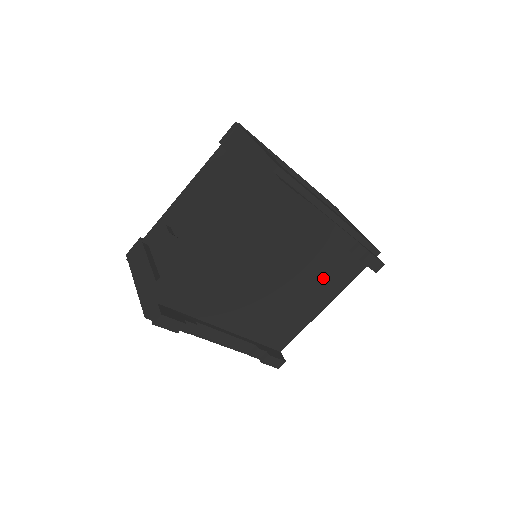
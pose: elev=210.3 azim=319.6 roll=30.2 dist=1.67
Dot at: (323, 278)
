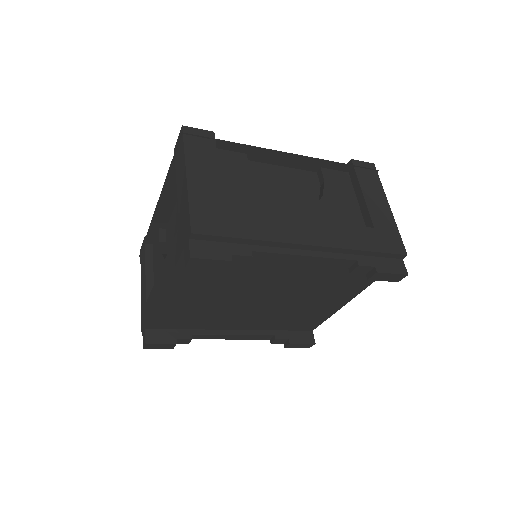
Dot at: (330, 286)
